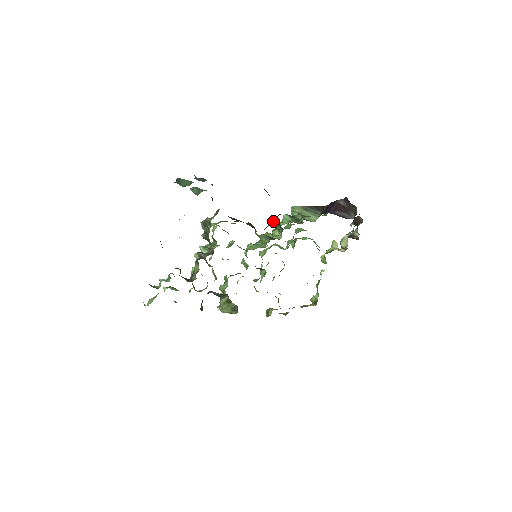
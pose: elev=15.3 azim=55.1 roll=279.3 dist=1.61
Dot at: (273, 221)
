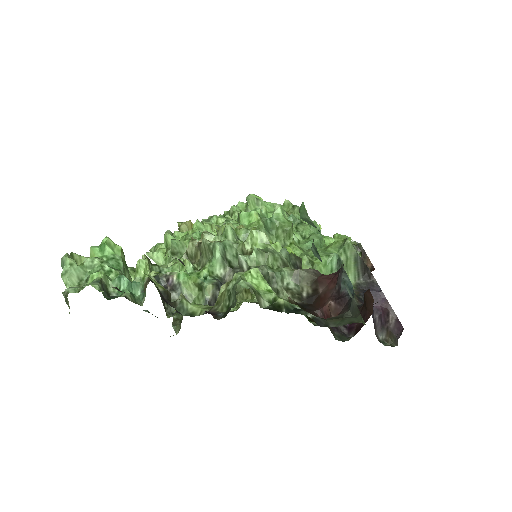
Dot at: occluded
